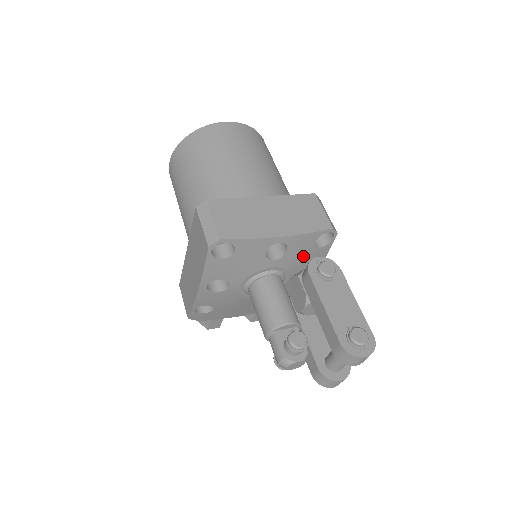
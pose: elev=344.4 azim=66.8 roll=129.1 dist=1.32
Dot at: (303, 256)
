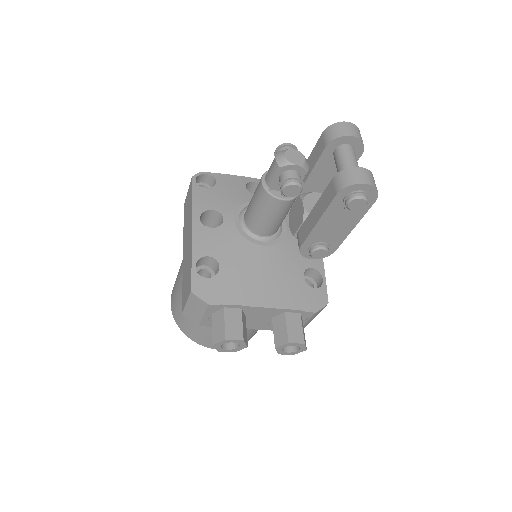
Dot at: occluded
